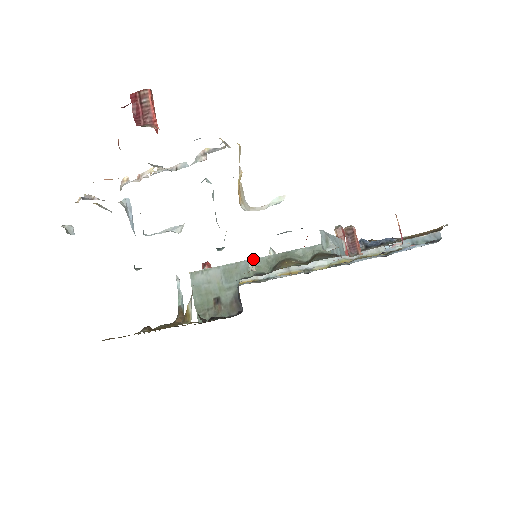
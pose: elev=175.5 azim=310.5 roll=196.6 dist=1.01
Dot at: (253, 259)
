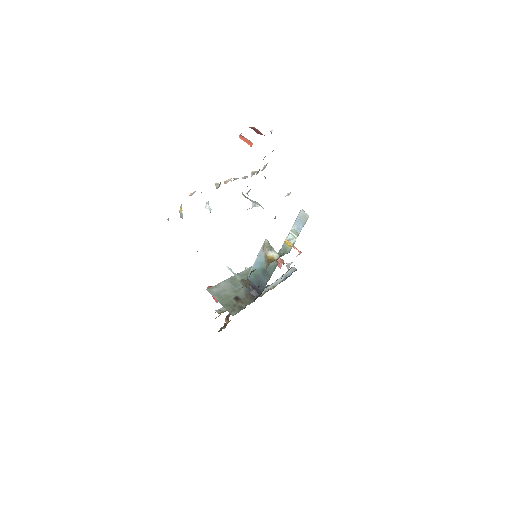
Dot at: (243, 271)
